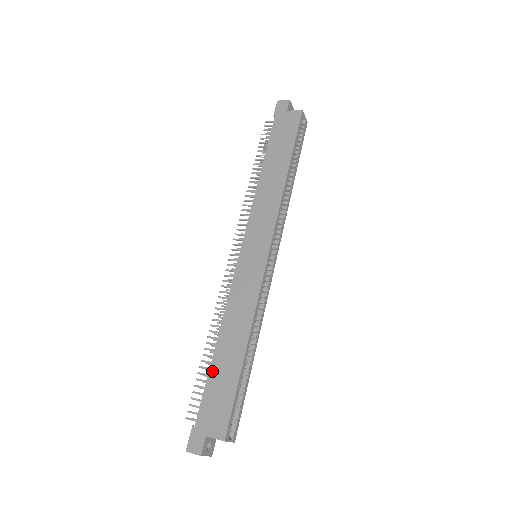
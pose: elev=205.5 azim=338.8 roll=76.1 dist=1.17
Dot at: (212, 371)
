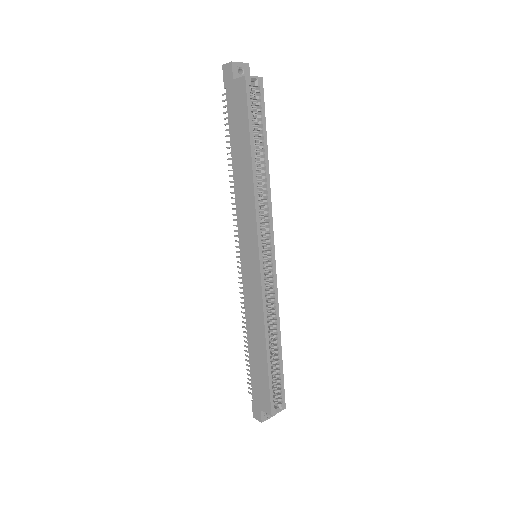
Dot at: (251, 363)
